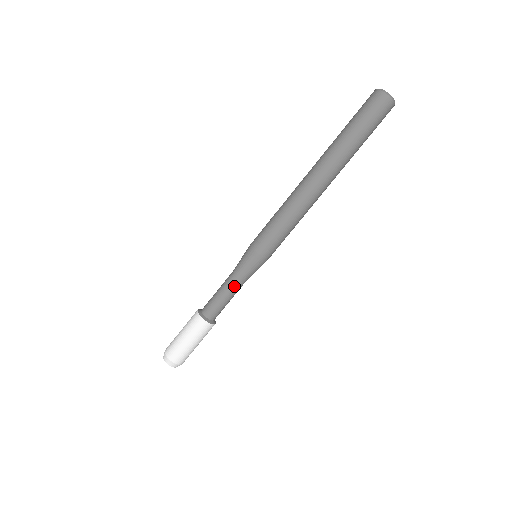
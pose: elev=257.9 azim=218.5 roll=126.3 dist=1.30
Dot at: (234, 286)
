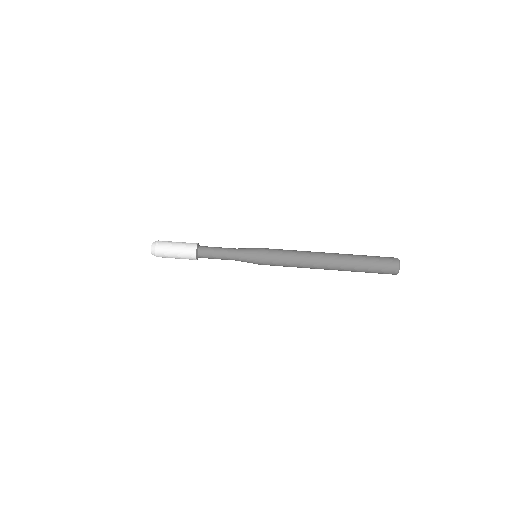
Dot at: (229, 254)
